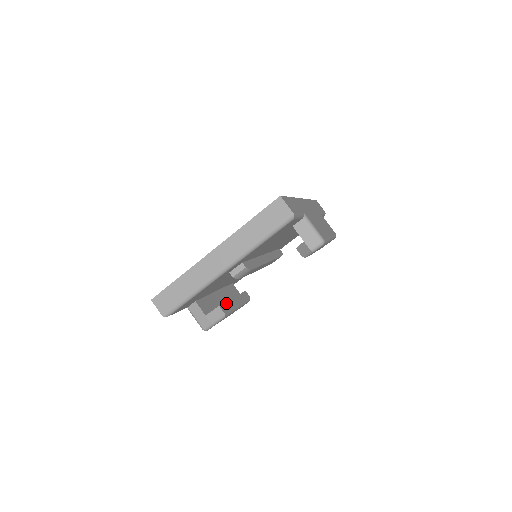
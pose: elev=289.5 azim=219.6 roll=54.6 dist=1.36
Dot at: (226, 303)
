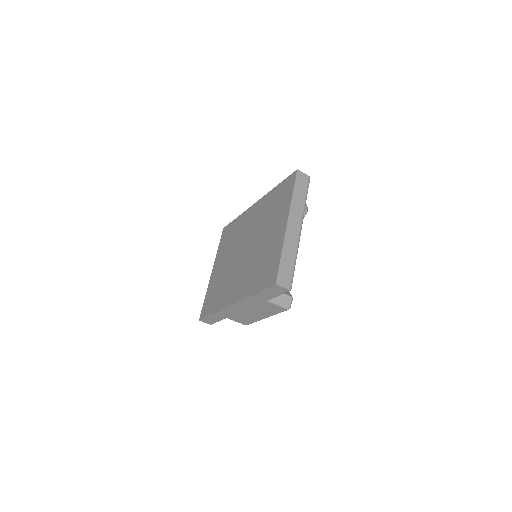
Dot at: occluded
